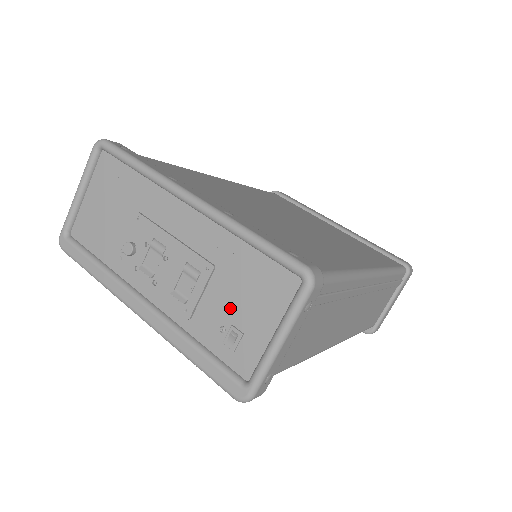
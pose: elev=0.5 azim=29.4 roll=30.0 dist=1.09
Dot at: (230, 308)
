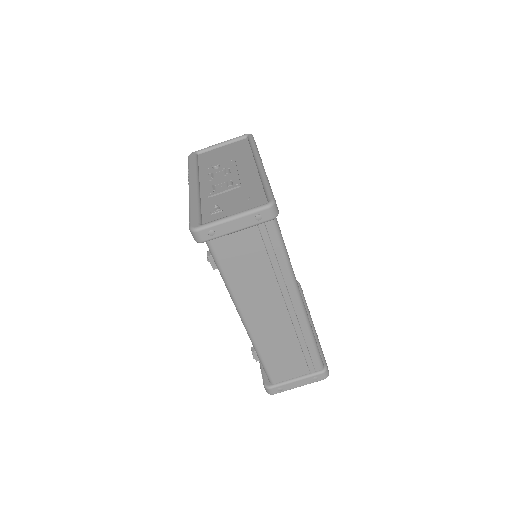
Dot at: (229, 201)
